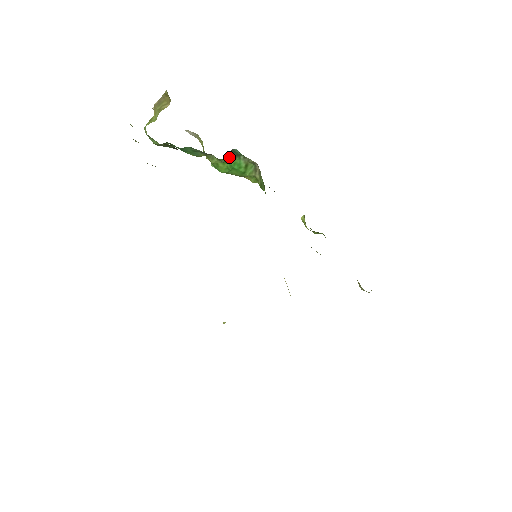
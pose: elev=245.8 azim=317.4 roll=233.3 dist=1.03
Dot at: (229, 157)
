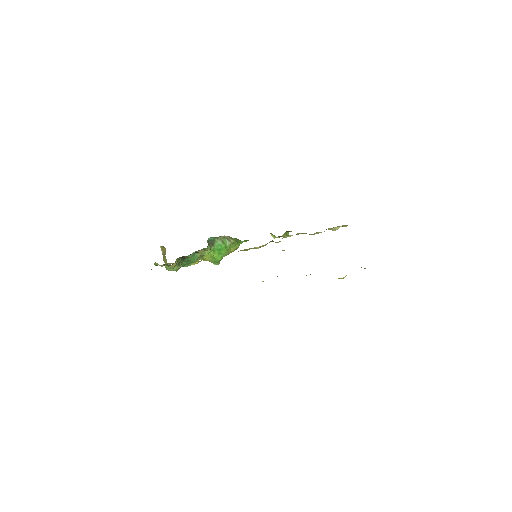
Dot at: (211, 245)
